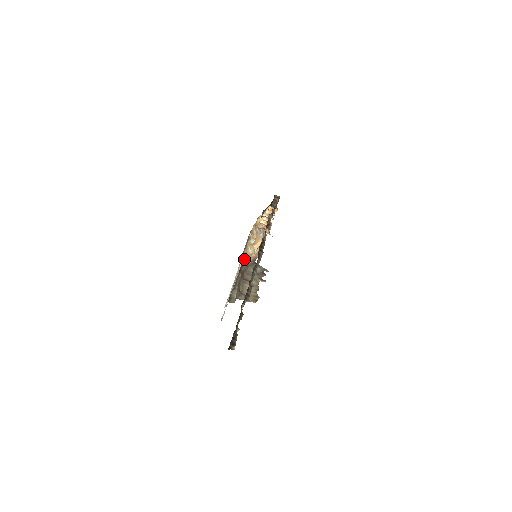
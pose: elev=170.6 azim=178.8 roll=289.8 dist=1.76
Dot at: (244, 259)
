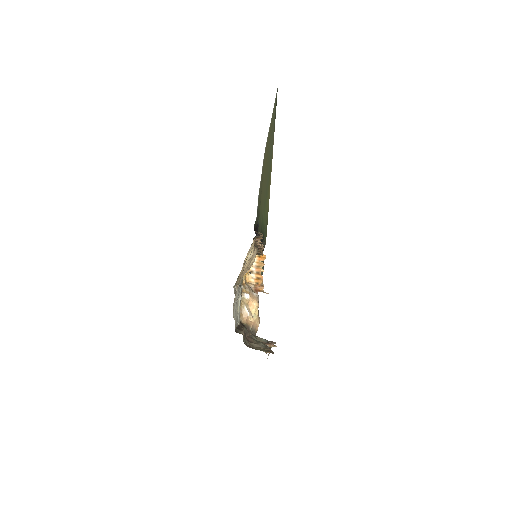
Dot at: (242, 323)
